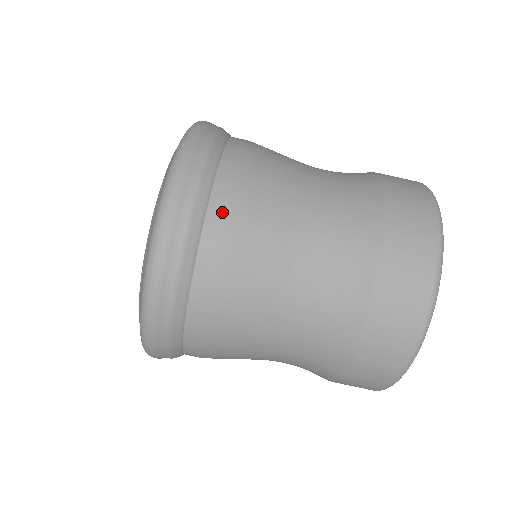
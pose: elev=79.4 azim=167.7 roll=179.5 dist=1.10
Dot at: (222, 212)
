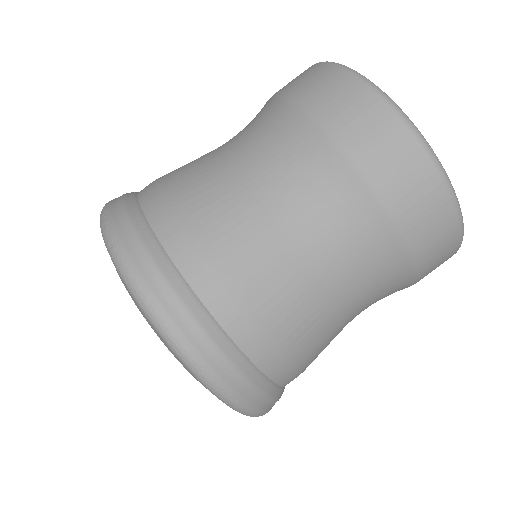
Dot at: (164, 218)
